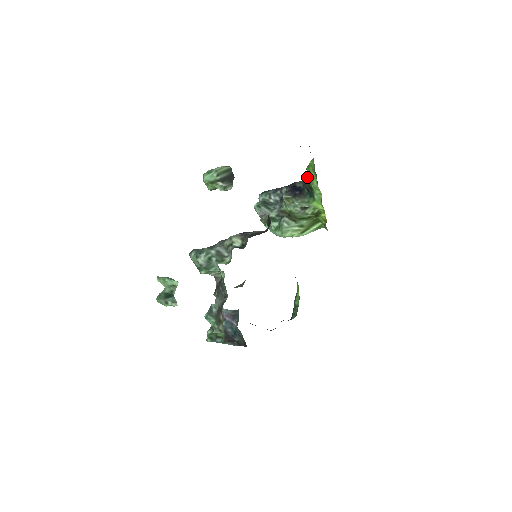
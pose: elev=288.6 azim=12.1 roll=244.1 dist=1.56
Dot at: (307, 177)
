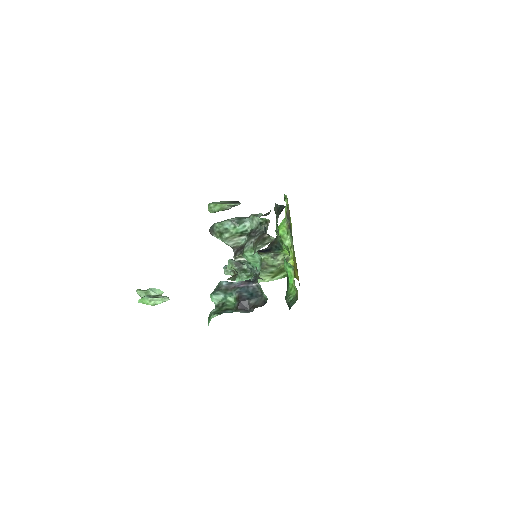
Dot at: (274, 240)
